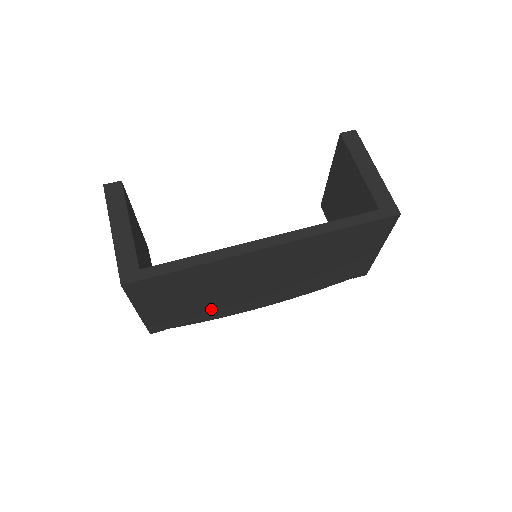
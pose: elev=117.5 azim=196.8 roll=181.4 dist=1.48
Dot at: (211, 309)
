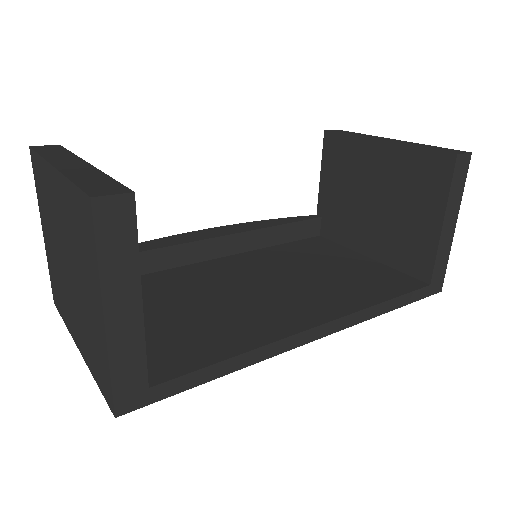
Dot at: occluded
